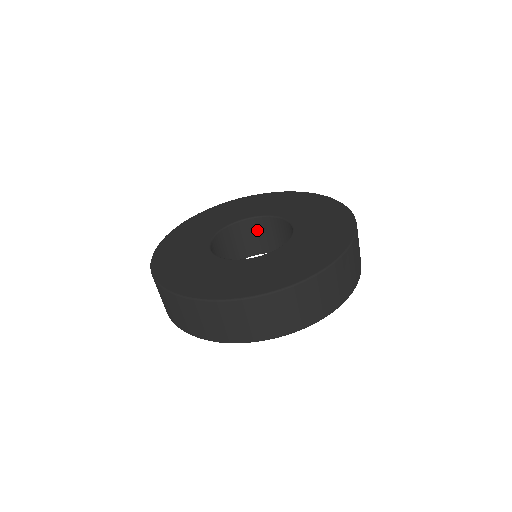
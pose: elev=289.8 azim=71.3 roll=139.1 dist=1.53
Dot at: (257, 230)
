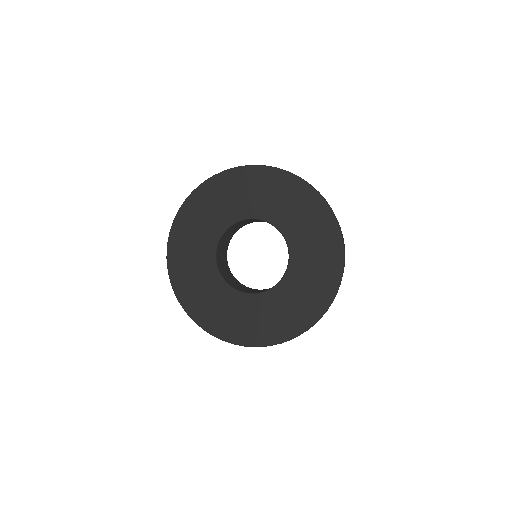
Dot at: (237, 225)
